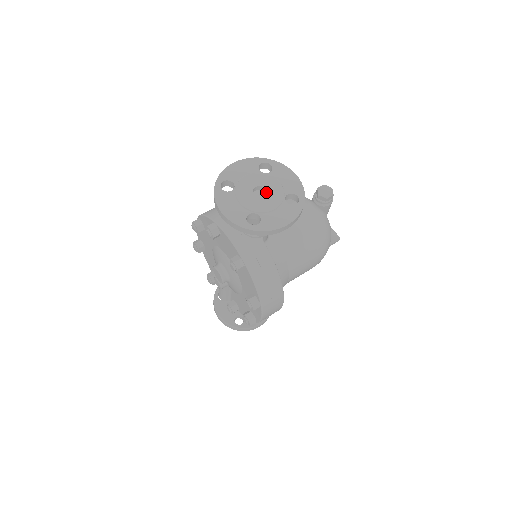
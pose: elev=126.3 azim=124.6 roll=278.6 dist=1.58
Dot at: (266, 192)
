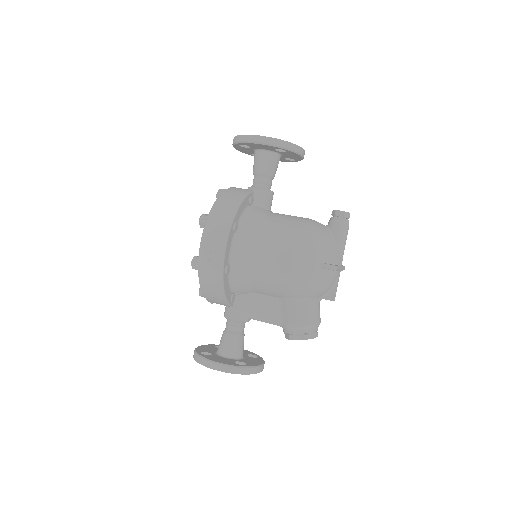
Dot at: occluded
